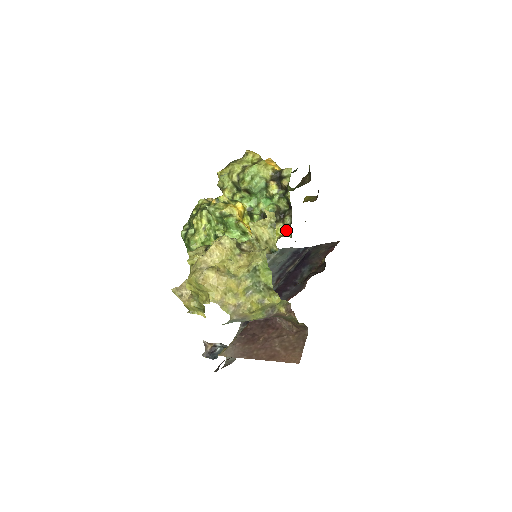
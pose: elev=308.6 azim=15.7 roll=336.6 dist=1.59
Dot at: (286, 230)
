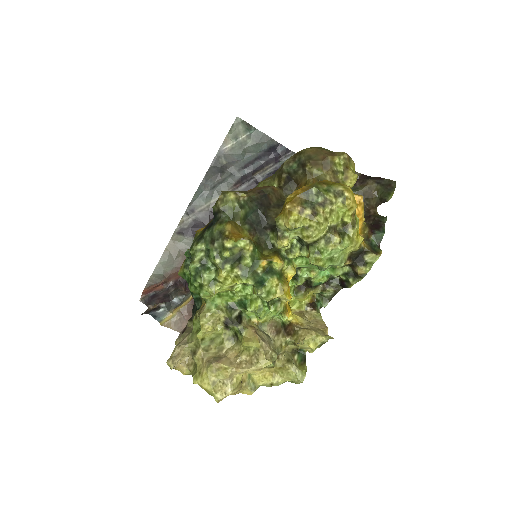
Dot at: (319, 297)
